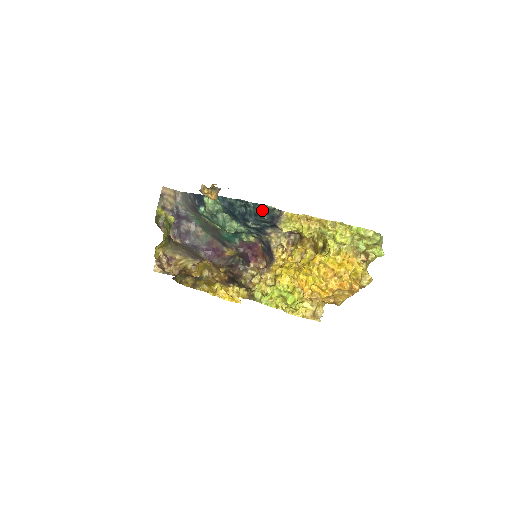
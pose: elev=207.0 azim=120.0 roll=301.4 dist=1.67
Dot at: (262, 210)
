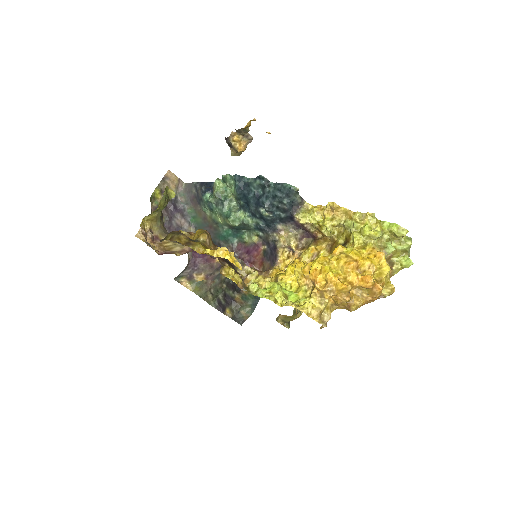
Dot at: (284, 190)
